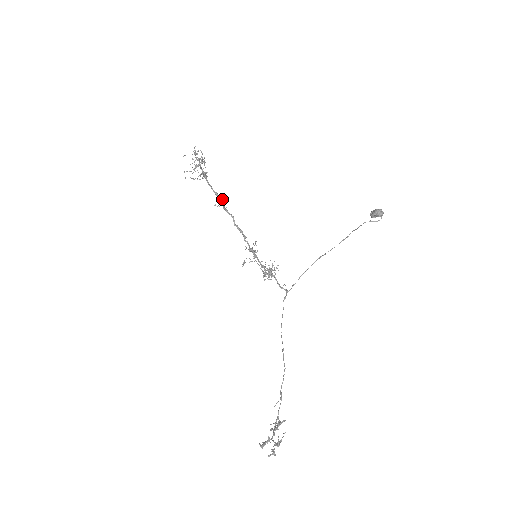
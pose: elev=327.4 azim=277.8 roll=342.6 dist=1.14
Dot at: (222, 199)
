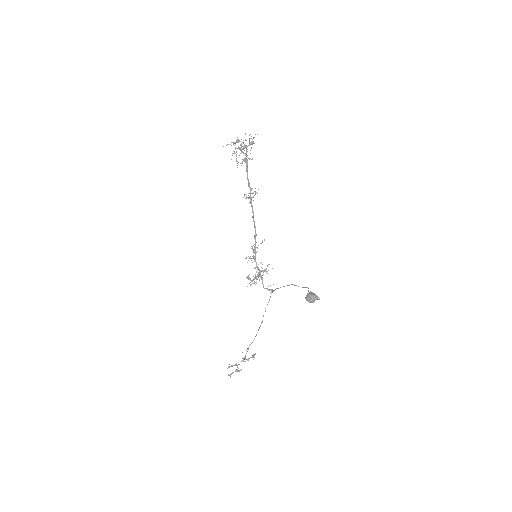
Dot at: (255, 188)
